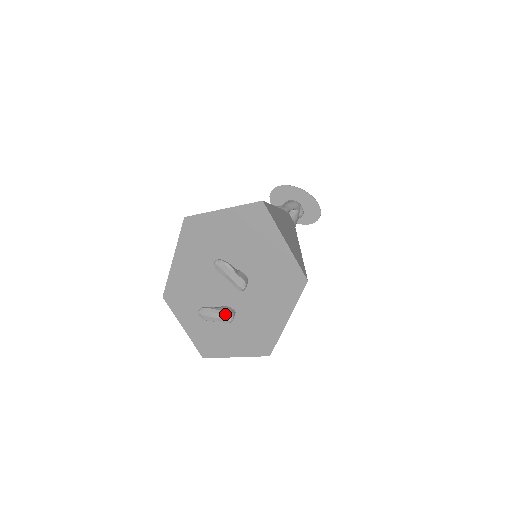
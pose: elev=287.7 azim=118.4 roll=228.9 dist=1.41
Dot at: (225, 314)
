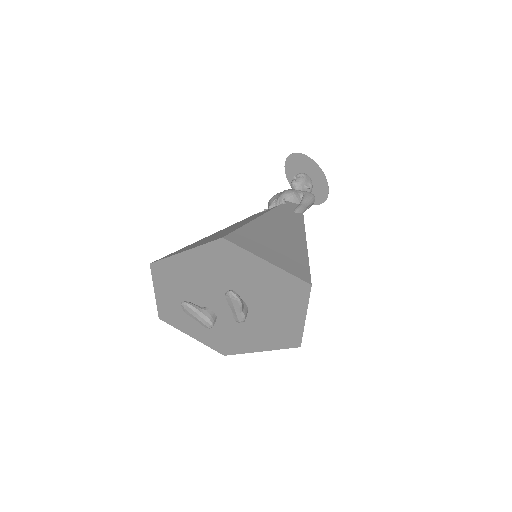
Dot at: (208, 322)
